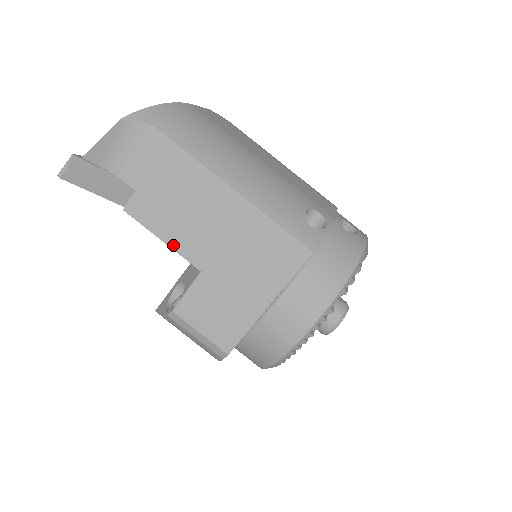
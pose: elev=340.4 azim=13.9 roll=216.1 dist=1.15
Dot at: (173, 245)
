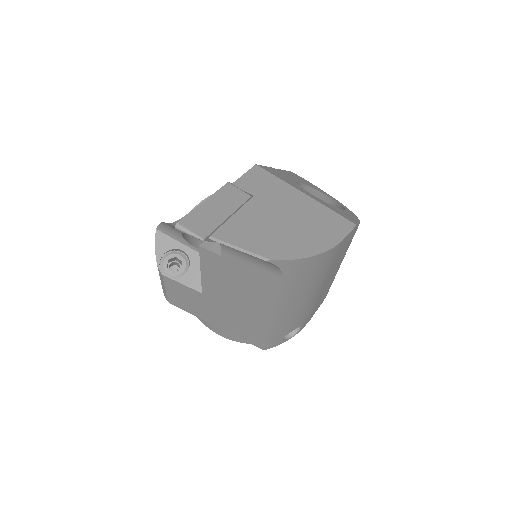
Dot at: (204, 279)
